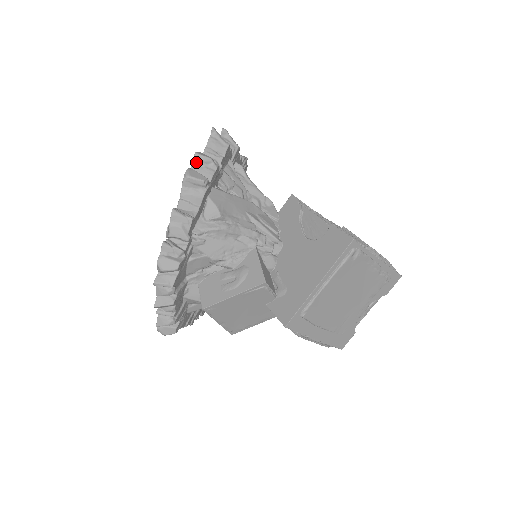
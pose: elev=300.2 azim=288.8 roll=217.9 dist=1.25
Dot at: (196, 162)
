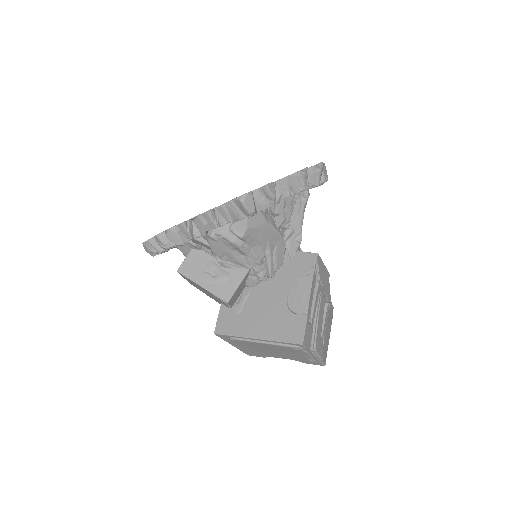
Dot at: (261, 190)
